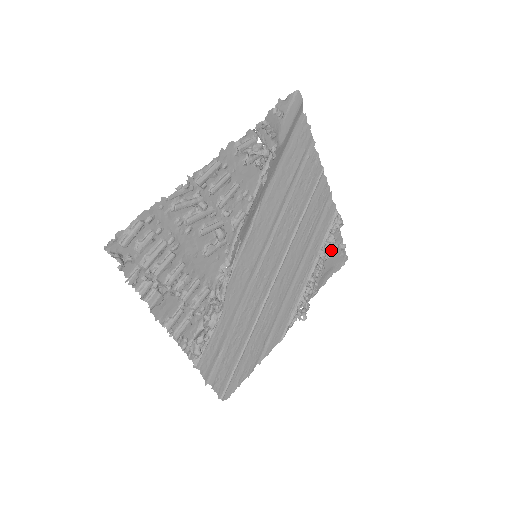
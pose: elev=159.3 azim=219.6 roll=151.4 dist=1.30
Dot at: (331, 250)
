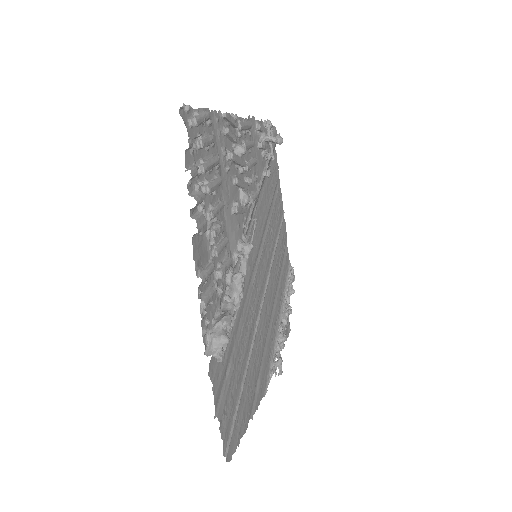
Dot at: occluded
